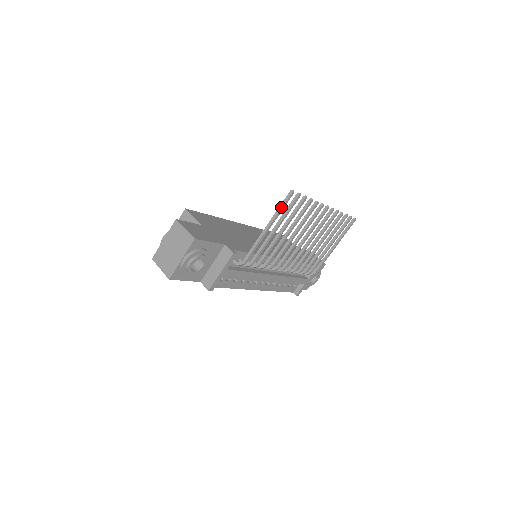
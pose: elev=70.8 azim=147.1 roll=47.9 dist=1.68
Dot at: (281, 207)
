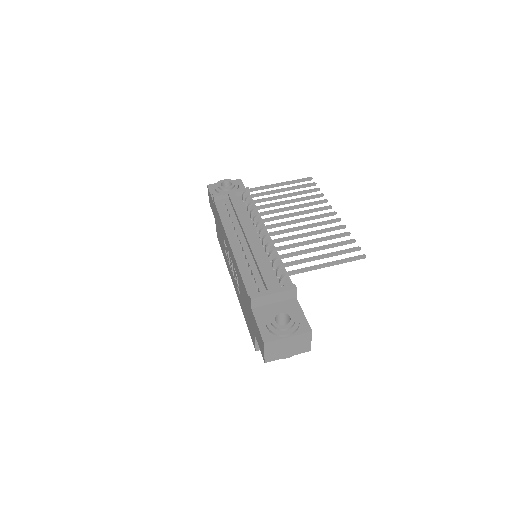
Dot at: (298, 180)
